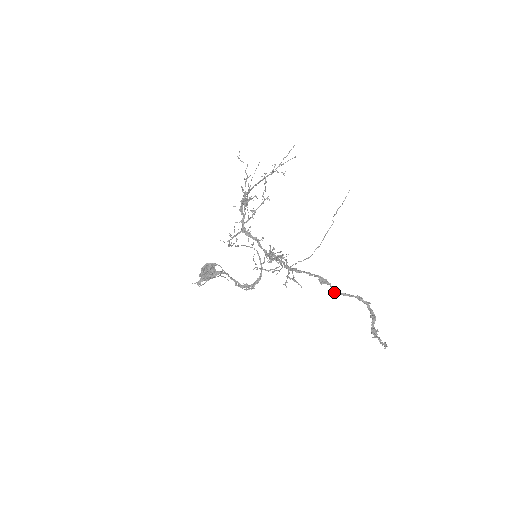
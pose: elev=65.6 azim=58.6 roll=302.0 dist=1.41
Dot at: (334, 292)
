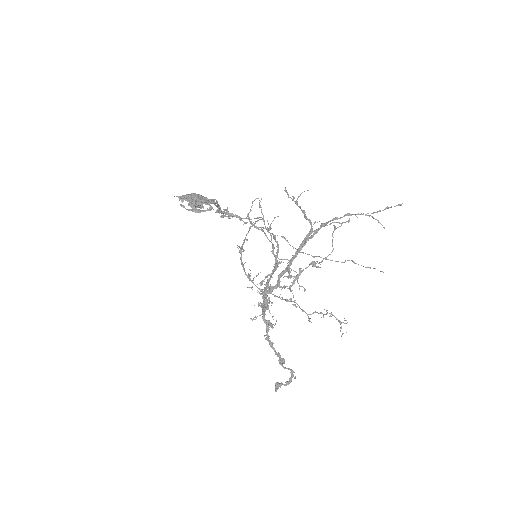
Dot at: (281, 364)
